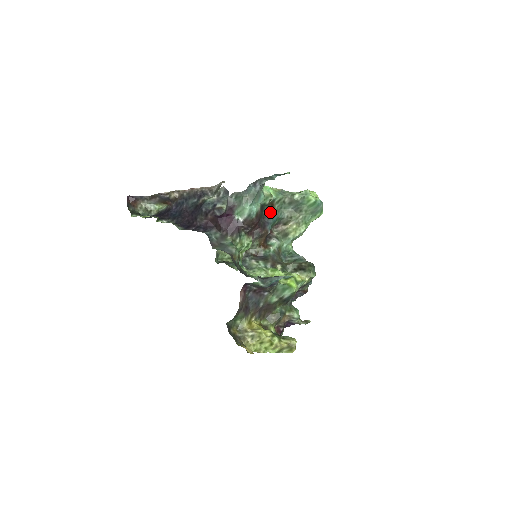
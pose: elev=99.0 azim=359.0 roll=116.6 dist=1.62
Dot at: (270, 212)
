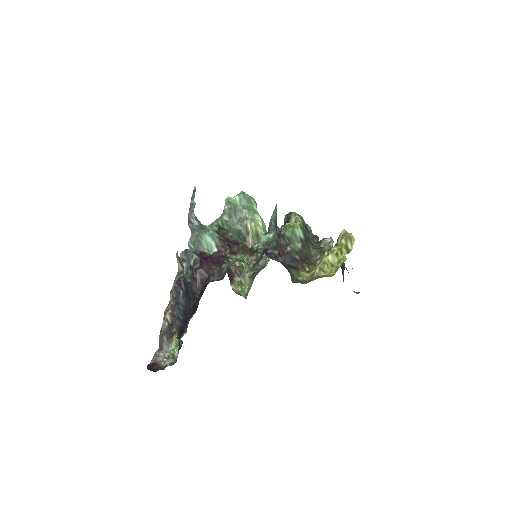
Dot at: (227, 234)
